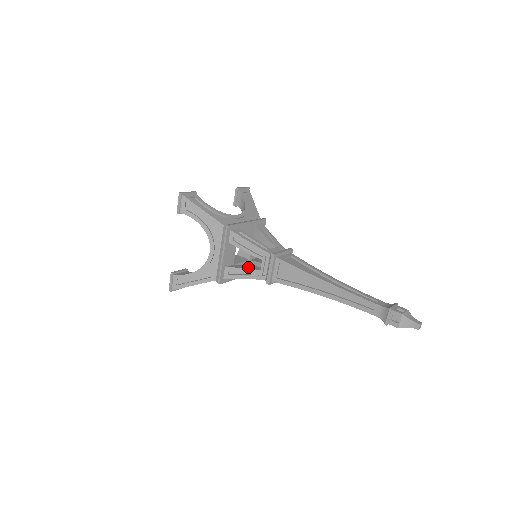
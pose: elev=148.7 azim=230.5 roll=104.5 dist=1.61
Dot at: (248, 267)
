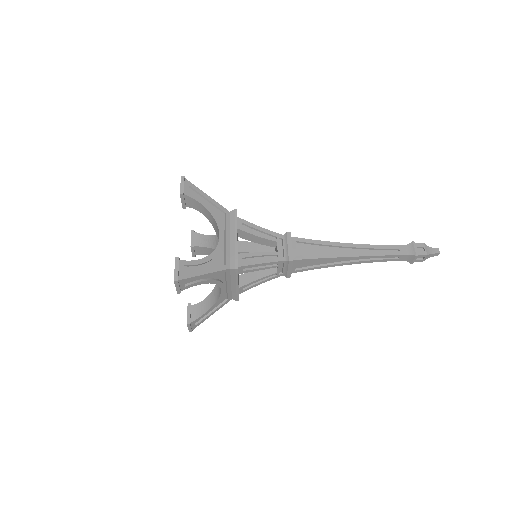
Dot at: (261, 275)
